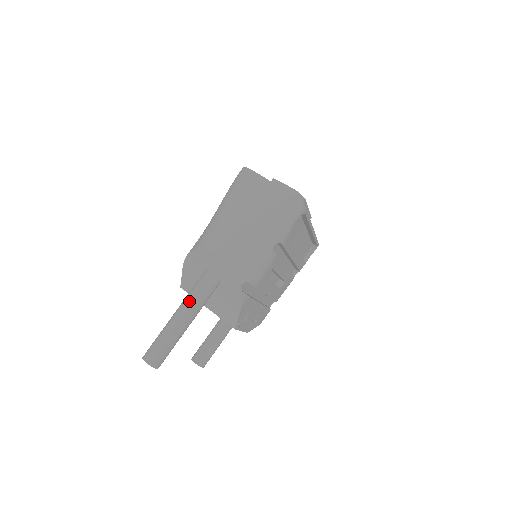
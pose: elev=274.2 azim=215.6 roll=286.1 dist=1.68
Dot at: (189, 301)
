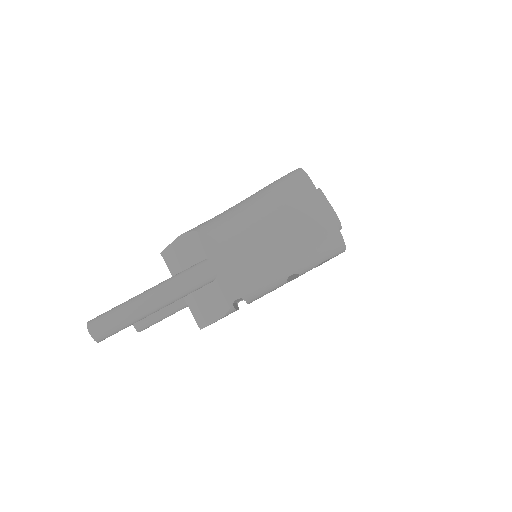
Dot at: (170, 288)
